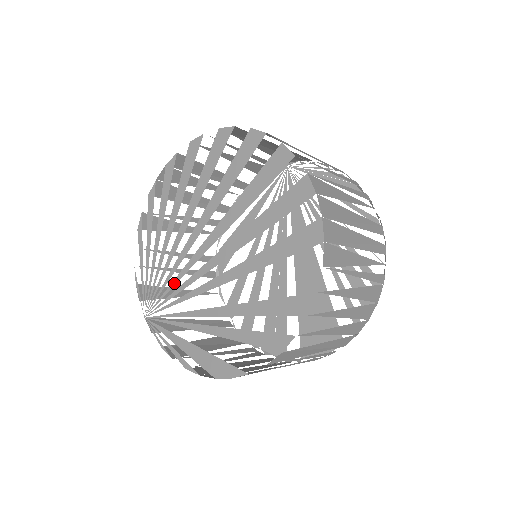
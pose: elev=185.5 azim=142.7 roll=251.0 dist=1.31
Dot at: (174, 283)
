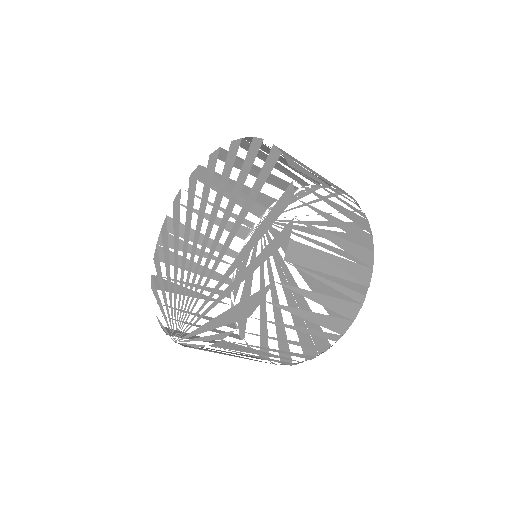
Dot at: (191, 290)
